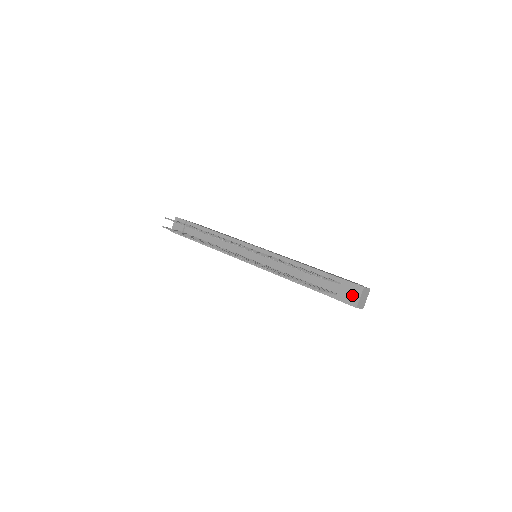
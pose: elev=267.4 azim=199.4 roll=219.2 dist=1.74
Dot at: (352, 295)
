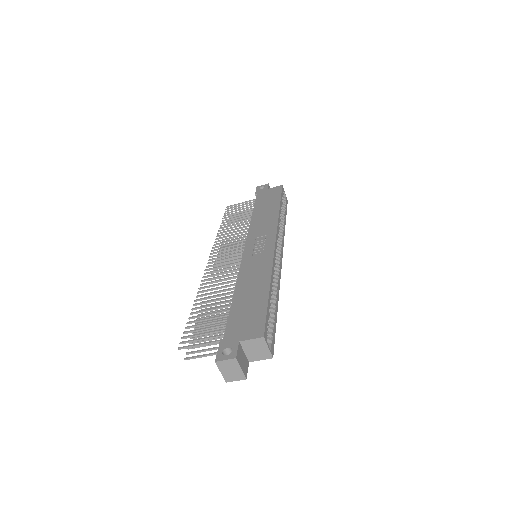
Dot at: occluded
